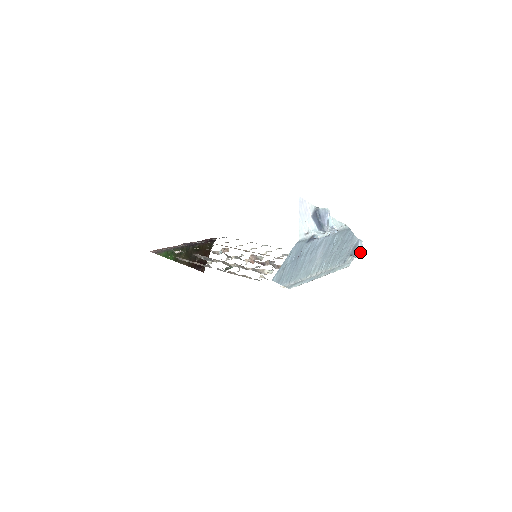
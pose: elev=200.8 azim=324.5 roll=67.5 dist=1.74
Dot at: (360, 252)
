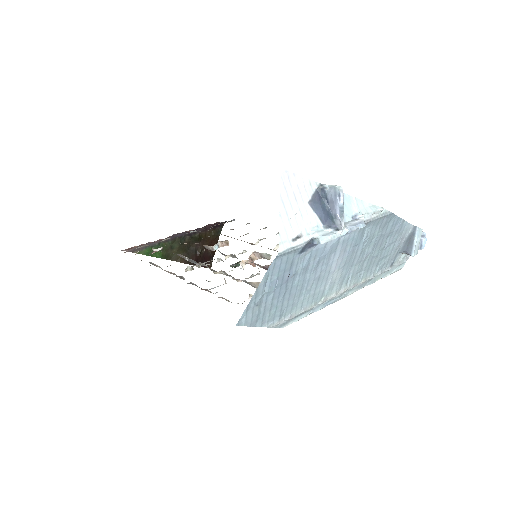
Dot at: (420, 245)
